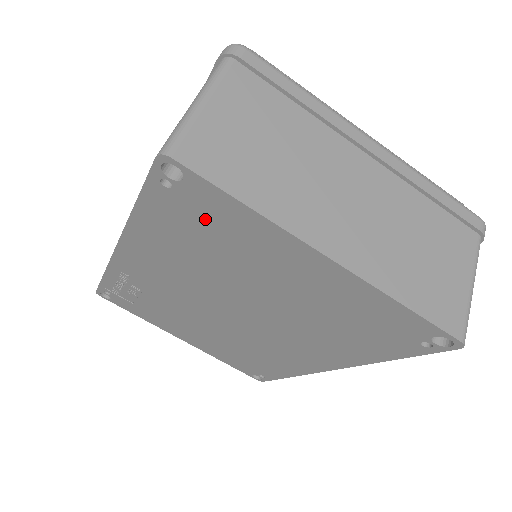
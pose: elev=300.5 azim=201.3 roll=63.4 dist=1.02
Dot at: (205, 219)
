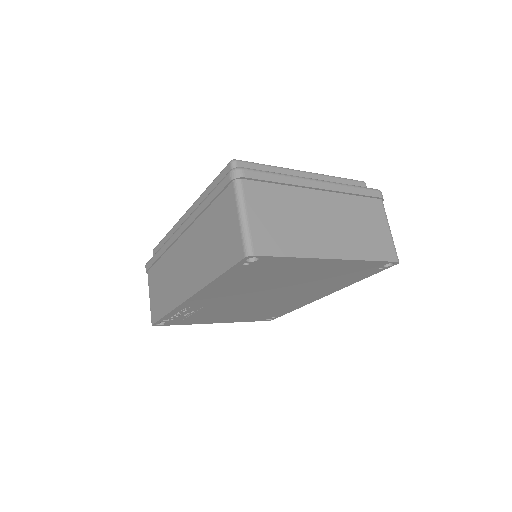
Dot at: (264, 269)
